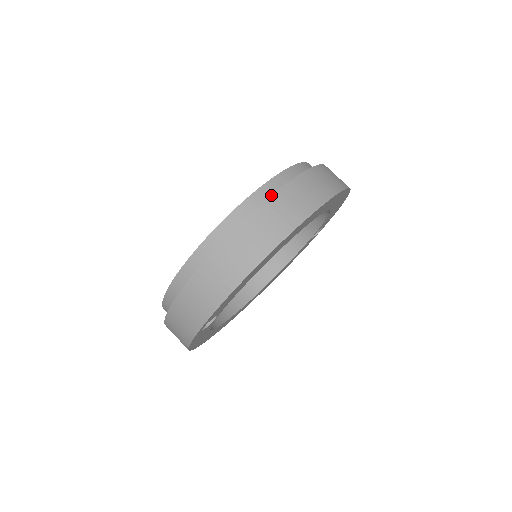
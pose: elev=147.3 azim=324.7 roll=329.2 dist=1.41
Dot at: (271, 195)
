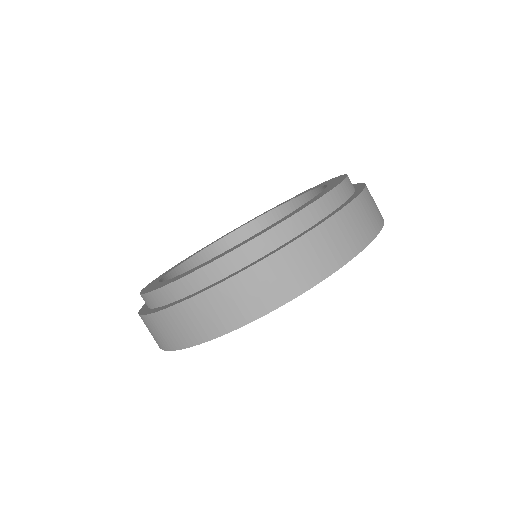
Dot at: (295, 239)
